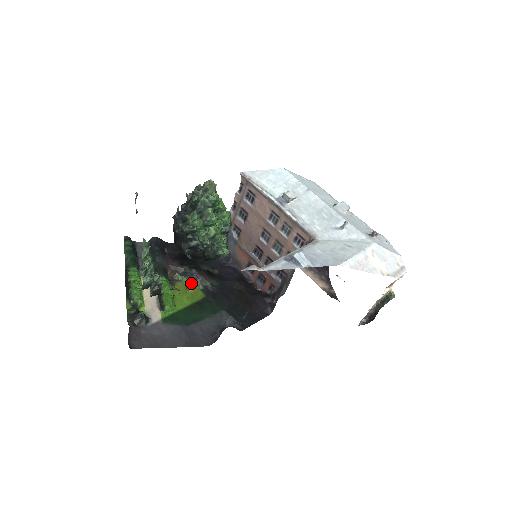
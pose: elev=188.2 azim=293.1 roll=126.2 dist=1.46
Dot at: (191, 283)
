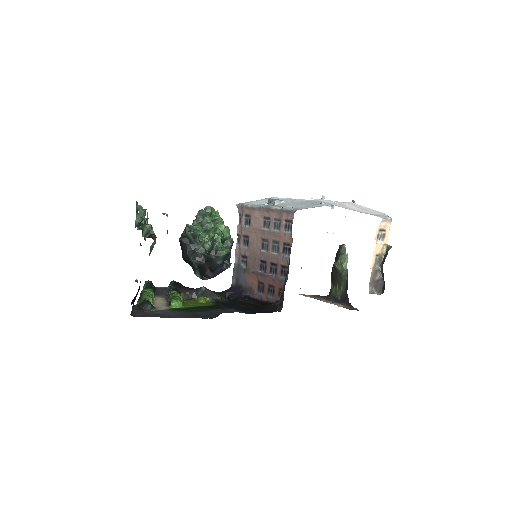
Dot at: (202, 297)
